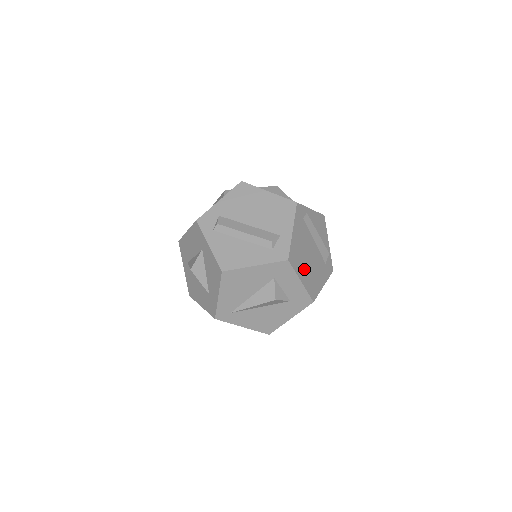
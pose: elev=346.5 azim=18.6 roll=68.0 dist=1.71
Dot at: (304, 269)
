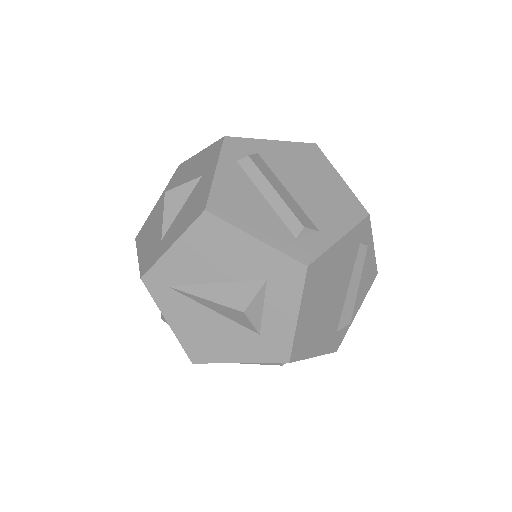
Dot at: (313, 305)
